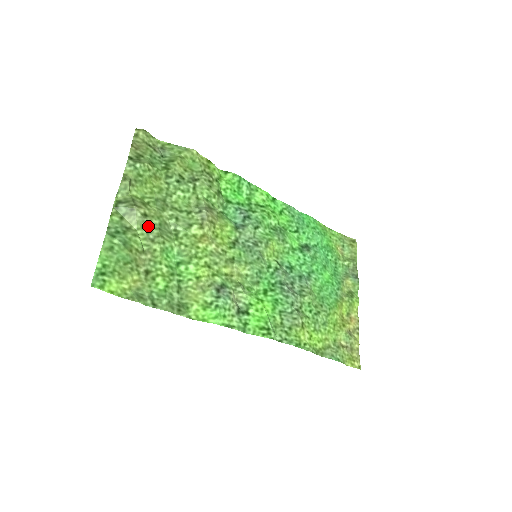
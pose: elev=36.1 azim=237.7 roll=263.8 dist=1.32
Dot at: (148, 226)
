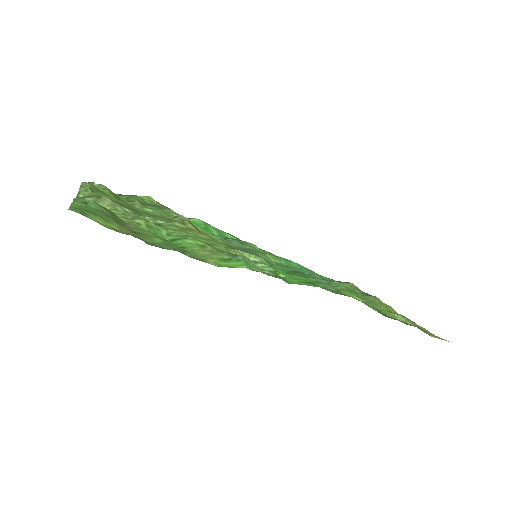
Dot at: (123, 210)
